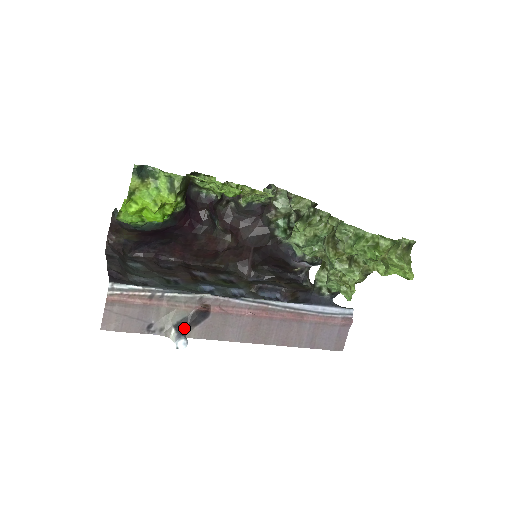
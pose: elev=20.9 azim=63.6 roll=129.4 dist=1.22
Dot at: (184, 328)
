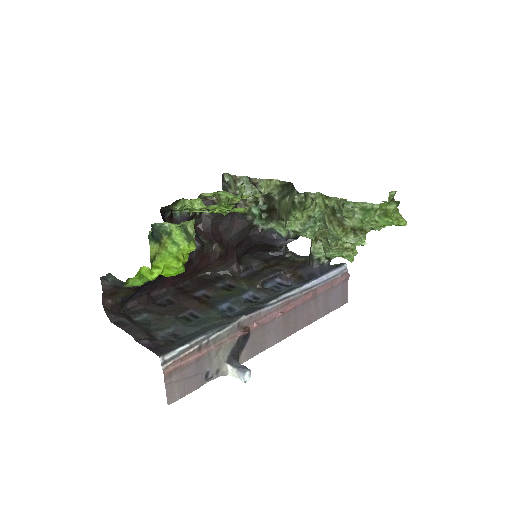
Dot at: (236, 359)
